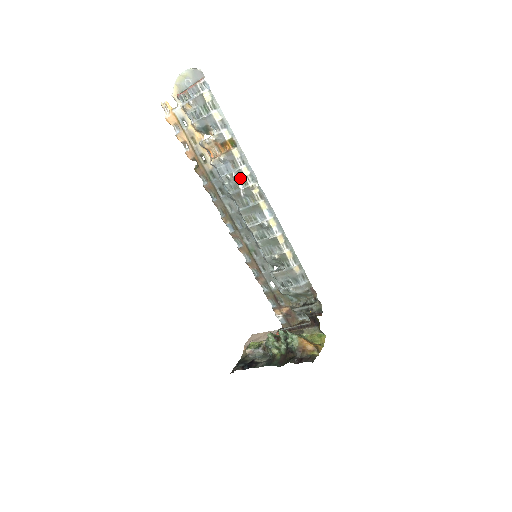
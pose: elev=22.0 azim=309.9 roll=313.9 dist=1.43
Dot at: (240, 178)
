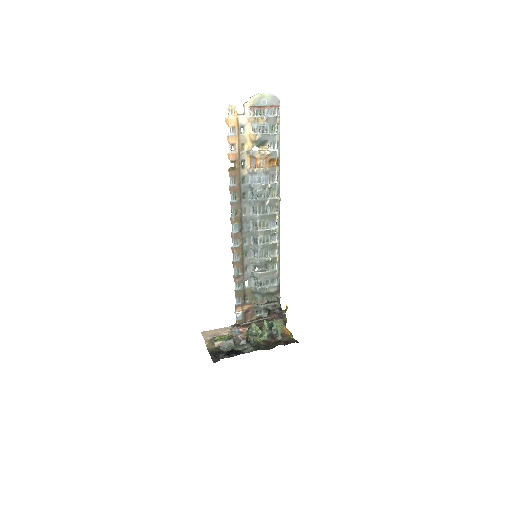
Dot at: (272, 190)
